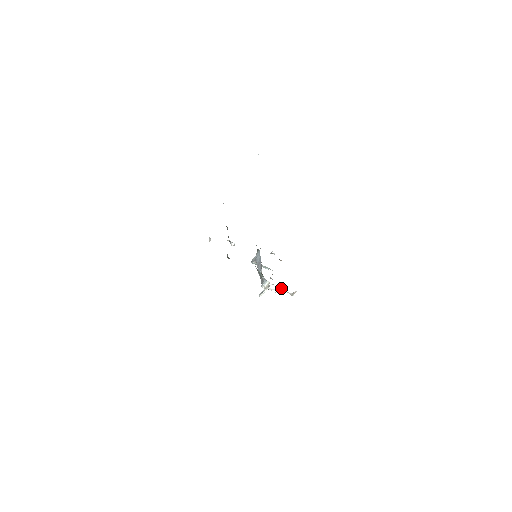
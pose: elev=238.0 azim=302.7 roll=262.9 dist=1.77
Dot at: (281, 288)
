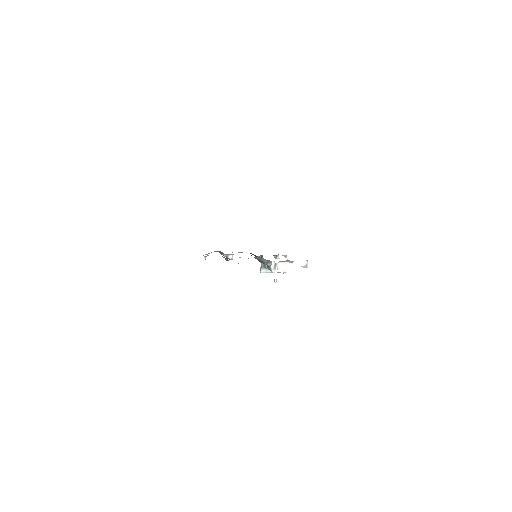
Dot at: (290, 263)
